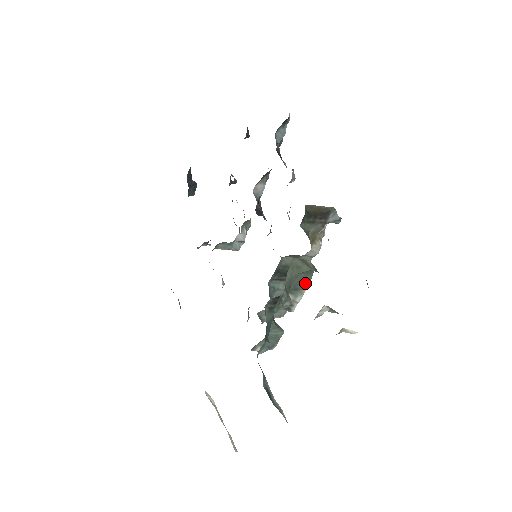
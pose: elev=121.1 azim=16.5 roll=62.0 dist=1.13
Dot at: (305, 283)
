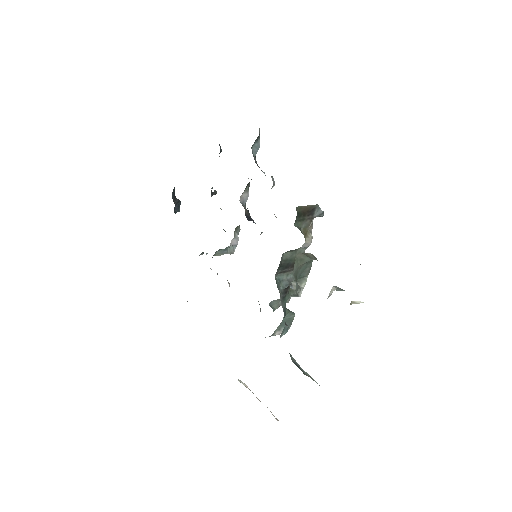
Dot at: (307, 271)
